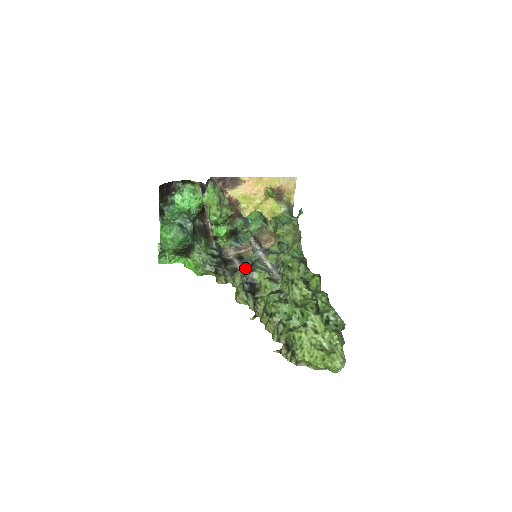
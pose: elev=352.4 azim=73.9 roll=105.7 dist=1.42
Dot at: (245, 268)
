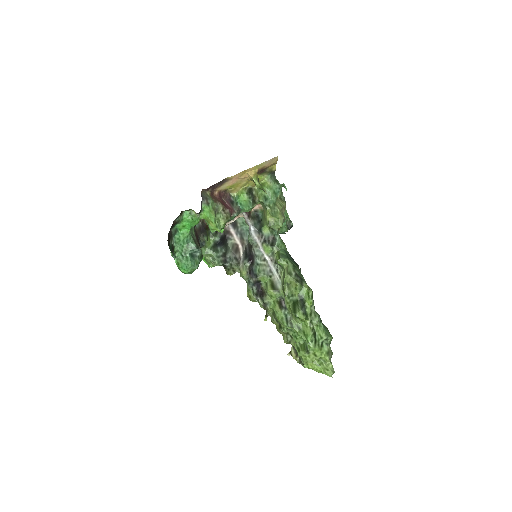
Dot at: (248, 264)
